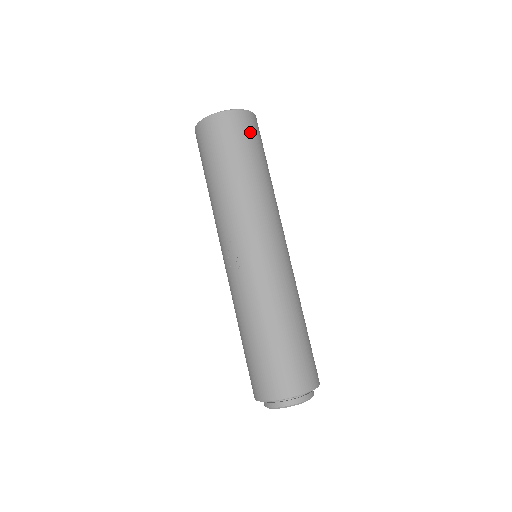
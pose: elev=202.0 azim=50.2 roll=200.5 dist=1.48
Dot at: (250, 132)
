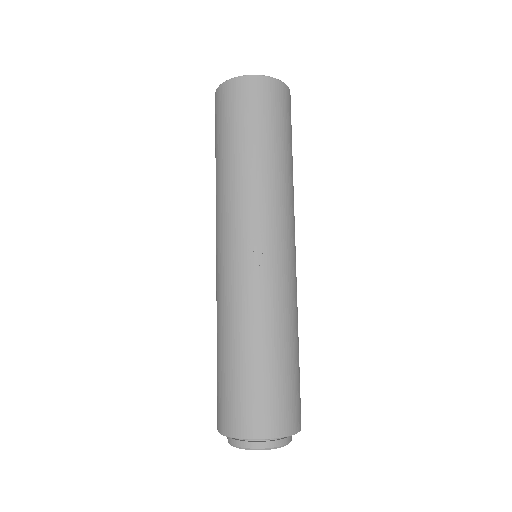
Dot at: occluded
